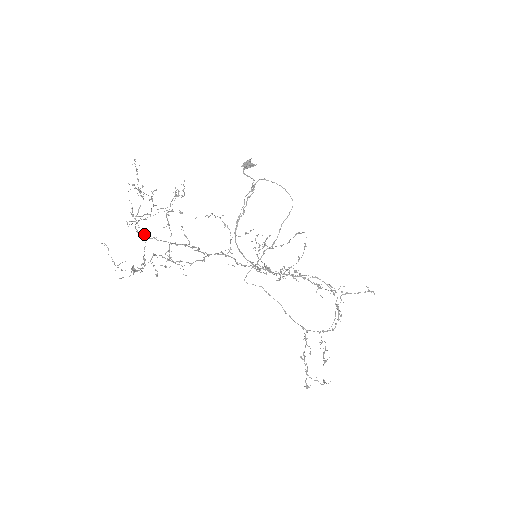
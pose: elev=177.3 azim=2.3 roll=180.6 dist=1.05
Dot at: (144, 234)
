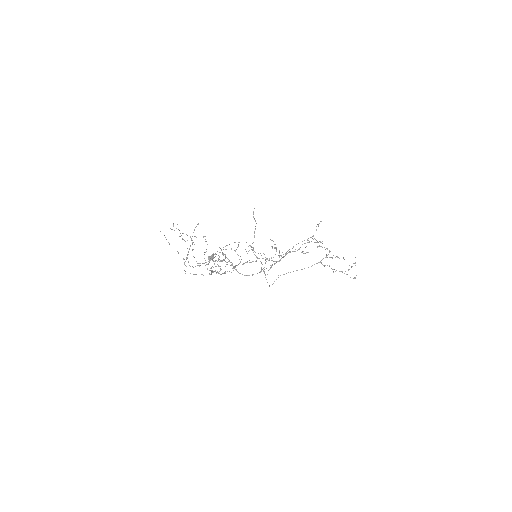
Dot at: occluded
